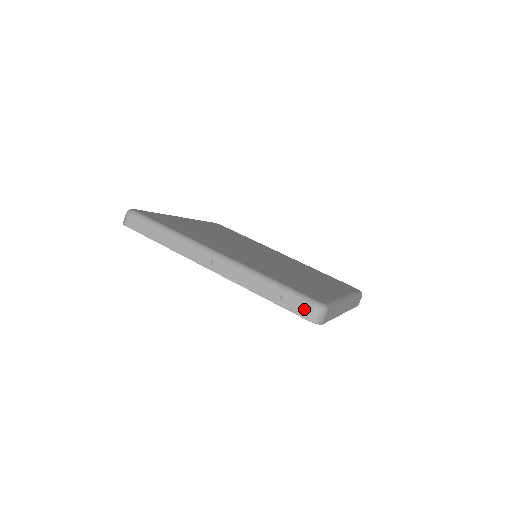
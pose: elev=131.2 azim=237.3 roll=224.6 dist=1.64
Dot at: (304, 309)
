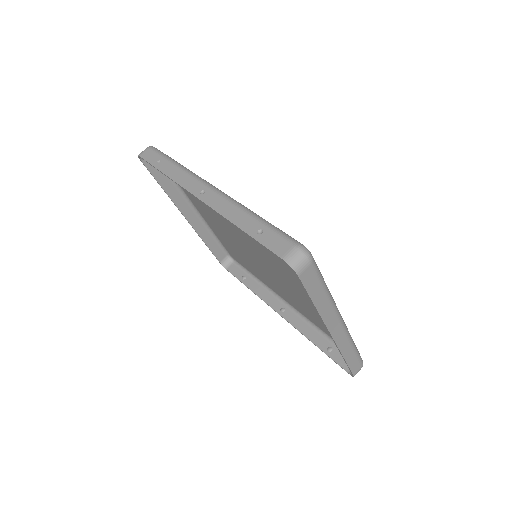
Dot at: (283, 246)
